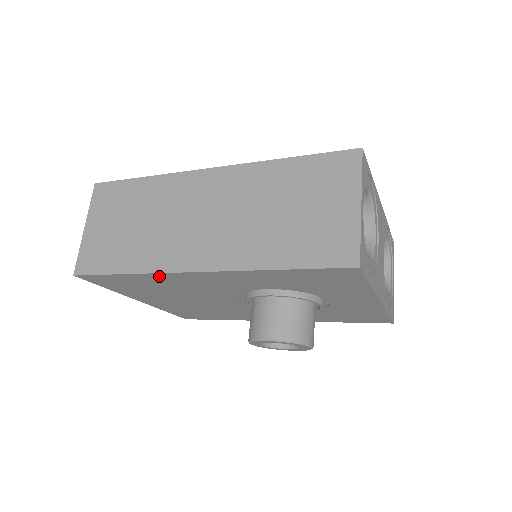
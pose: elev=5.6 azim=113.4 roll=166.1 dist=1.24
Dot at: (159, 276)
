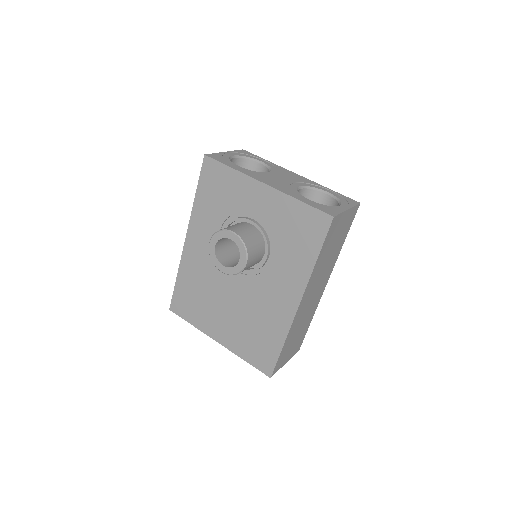
Dot at: (184, 266)
